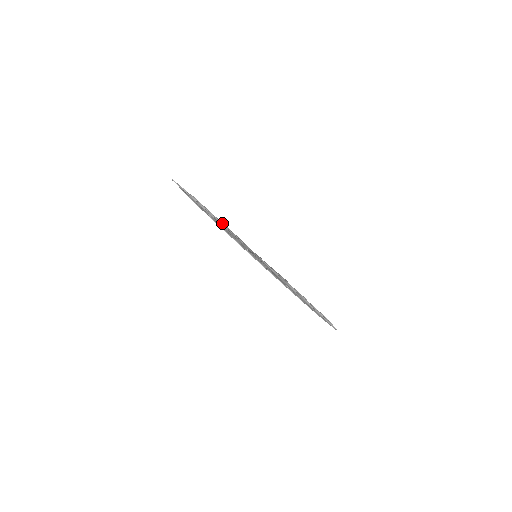
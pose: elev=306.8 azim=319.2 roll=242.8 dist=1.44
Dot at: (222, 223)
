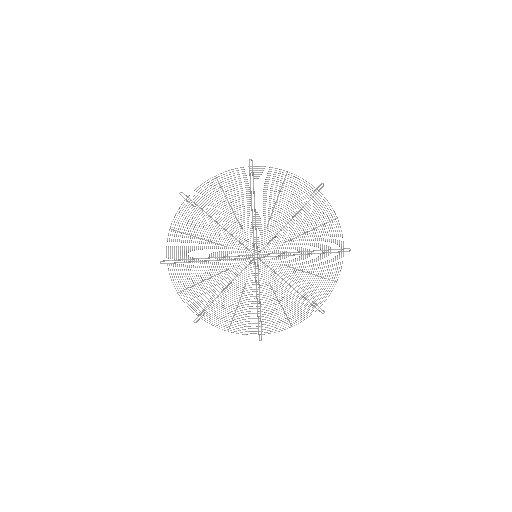
Dot at: (251, 209)
